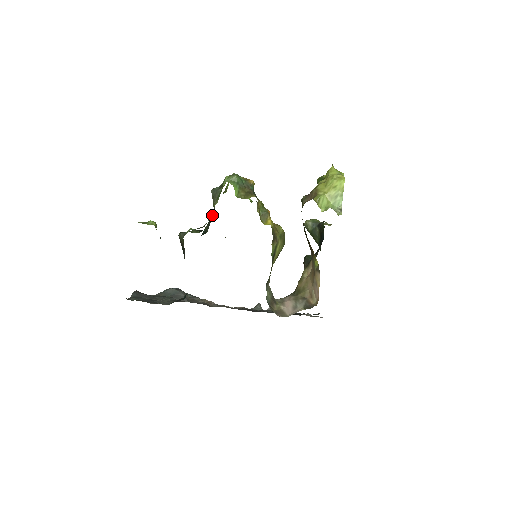
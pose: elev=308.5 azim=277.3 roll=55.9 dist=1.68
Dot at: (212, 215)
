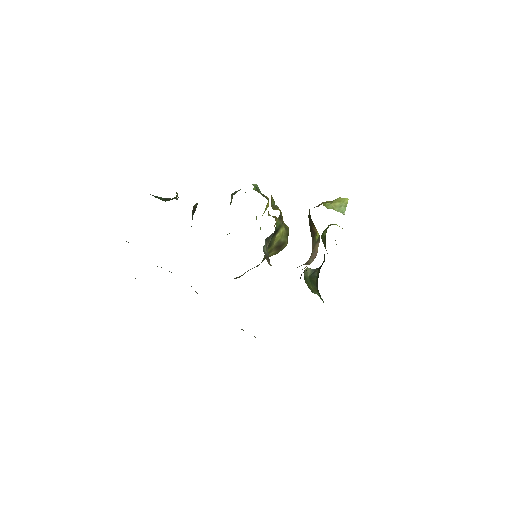
Dot at: occluded
